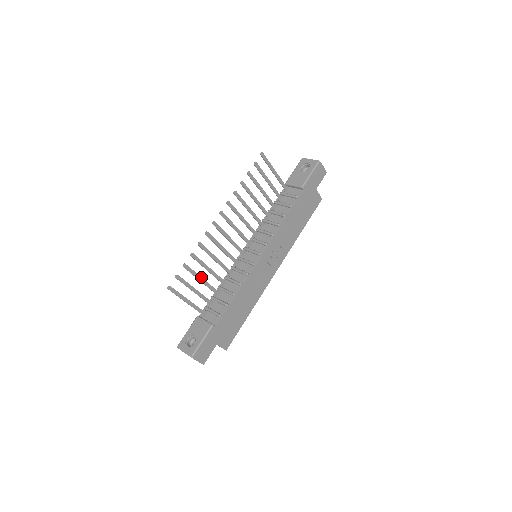
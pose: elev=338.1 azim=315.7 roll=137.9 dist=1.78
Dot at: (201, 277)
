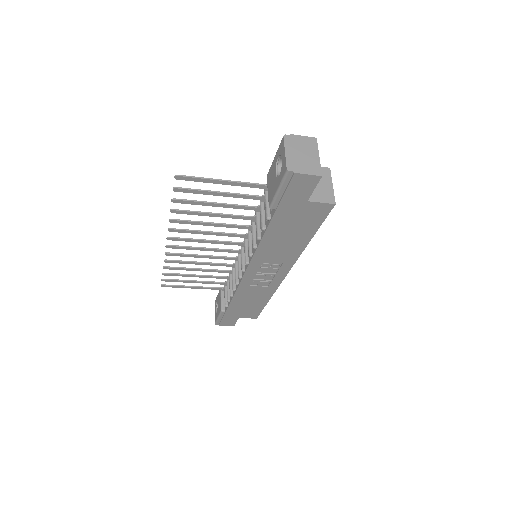
Dot at: (194, 275)
